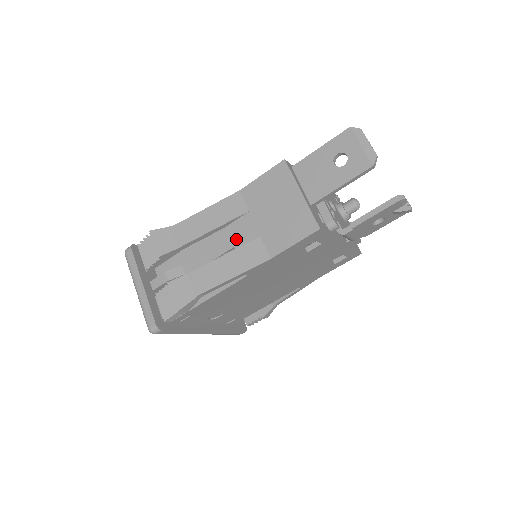
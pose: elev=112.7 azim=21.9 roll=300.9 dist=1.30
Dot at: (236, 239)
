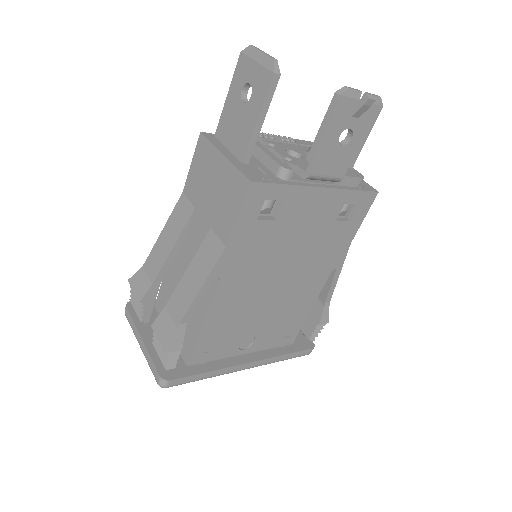
Dot at: (196, 245)
